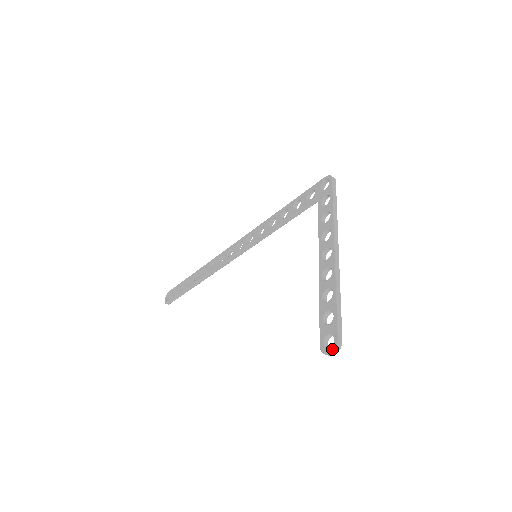
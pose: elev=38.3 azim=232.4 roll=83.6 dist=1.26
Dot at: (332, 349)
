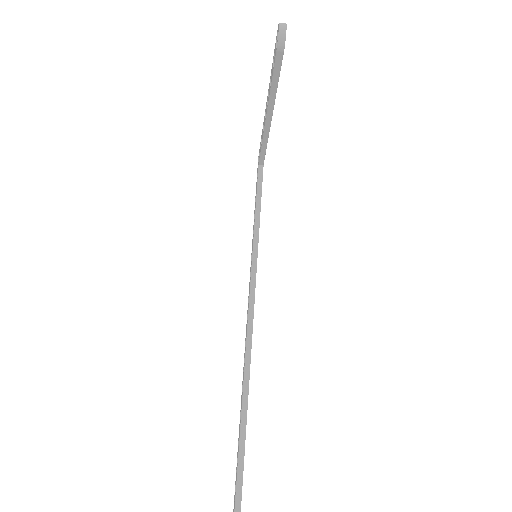
Dot at: (278, 26)
